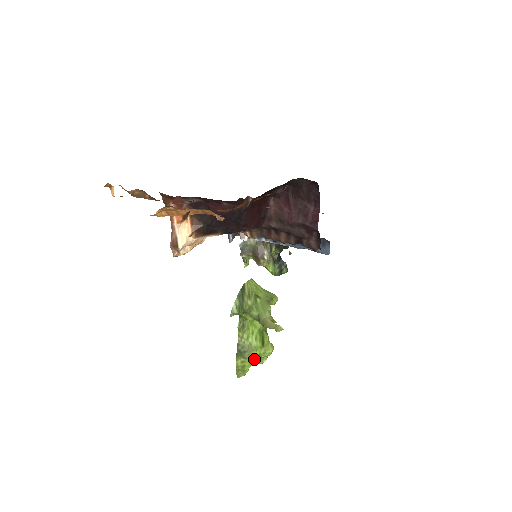
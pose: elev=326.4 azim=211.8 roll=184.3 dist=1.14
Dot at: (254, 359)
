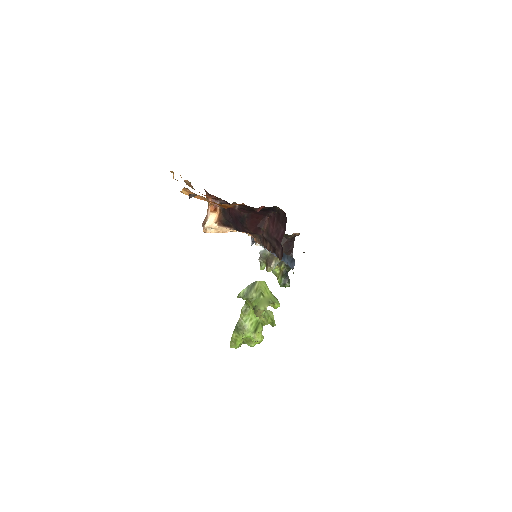
Dot at: (246, 339)
